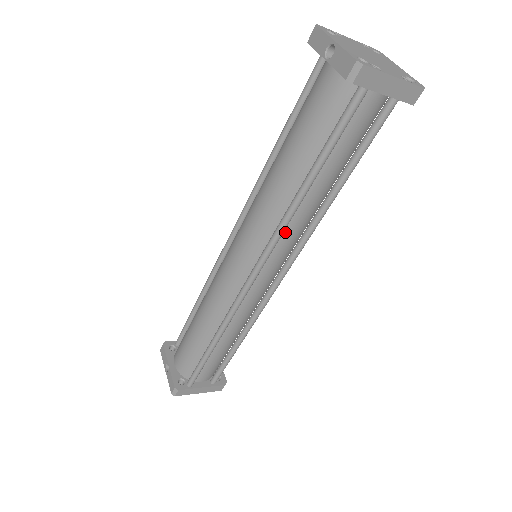
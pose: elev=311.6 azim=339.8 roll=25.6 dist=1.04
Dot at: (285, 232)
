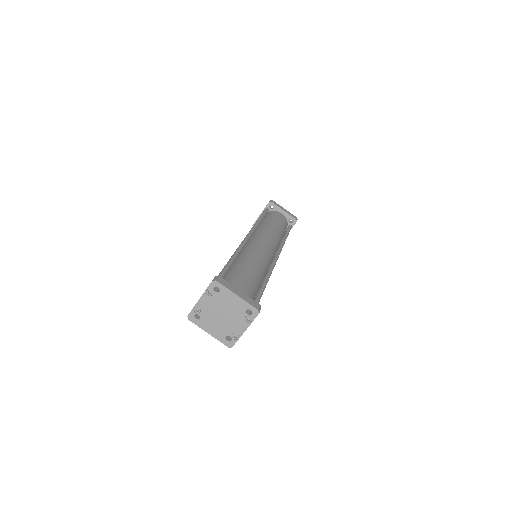
Dot at: occluded
